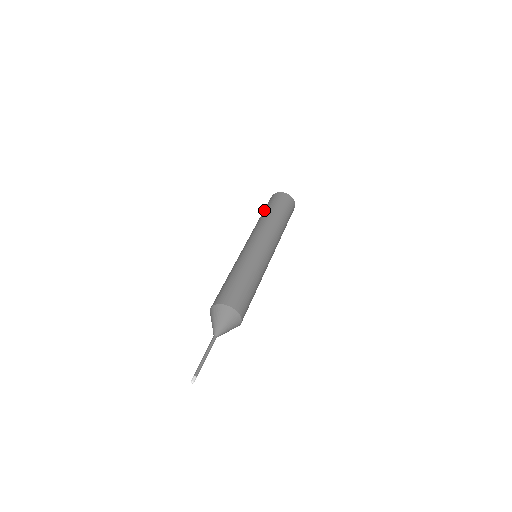
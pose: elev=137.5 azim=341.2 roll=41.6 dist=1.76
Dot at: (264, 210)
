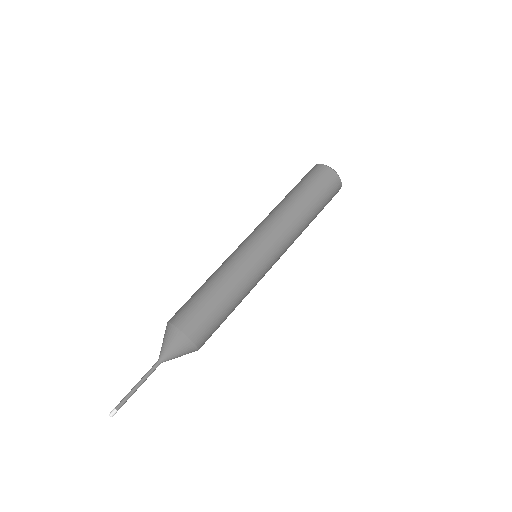
Dot at: occluded
